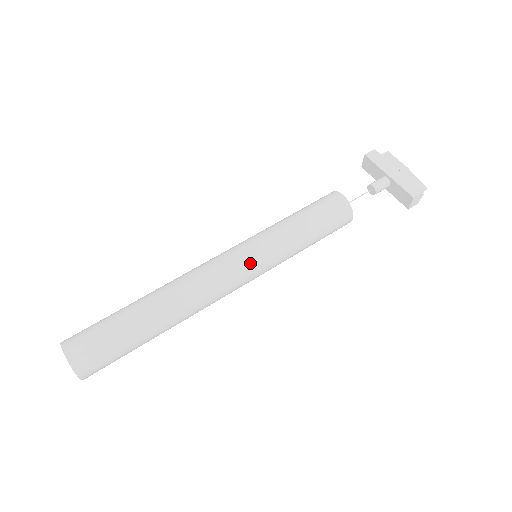
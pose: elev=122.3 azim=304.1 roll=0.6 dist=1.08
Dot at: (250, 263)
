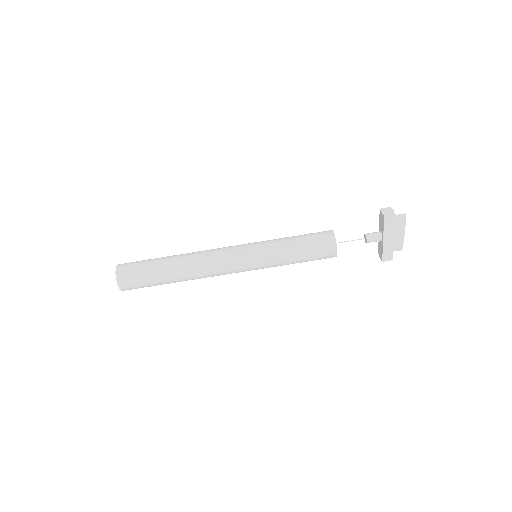
Dot at: occluded
